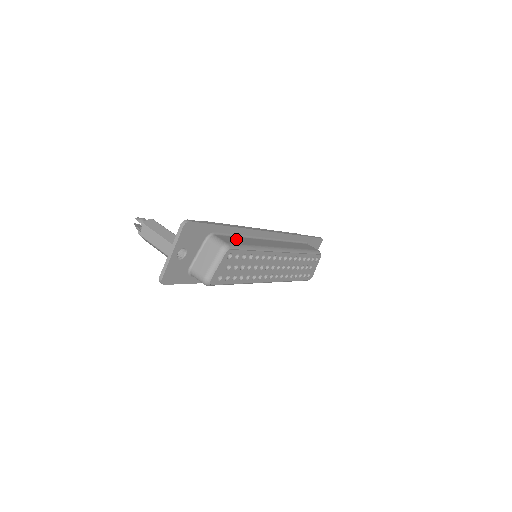
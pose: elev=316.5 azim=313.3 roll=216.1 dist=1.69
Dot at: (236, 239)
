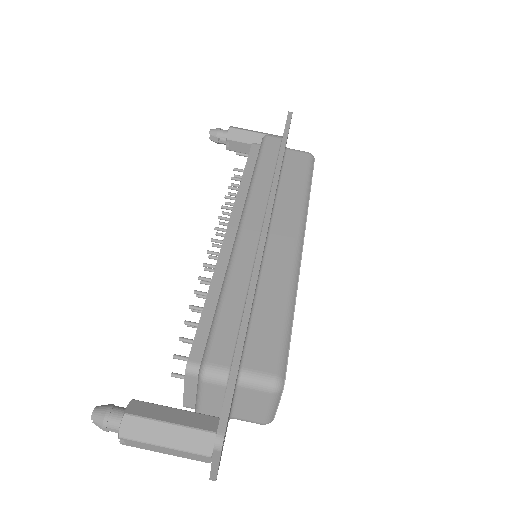
Dot at: (262, 326)
